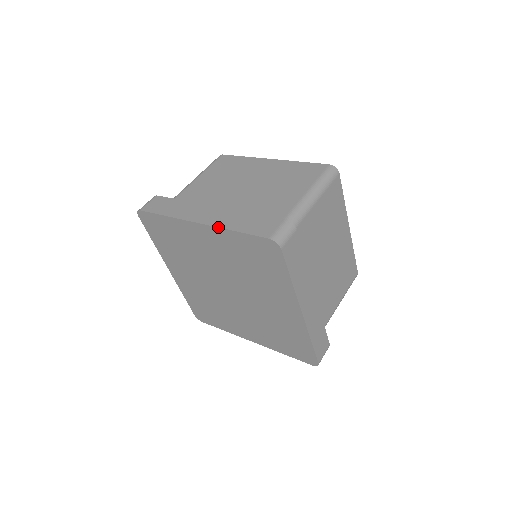
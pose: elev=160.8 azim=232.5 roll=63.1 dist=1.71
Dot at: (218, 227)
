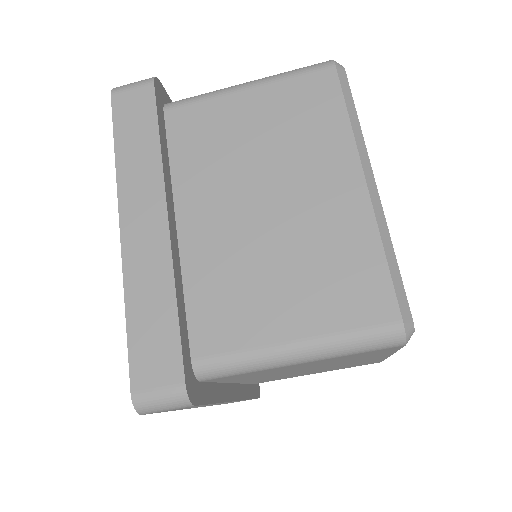
Dot at: occluded
